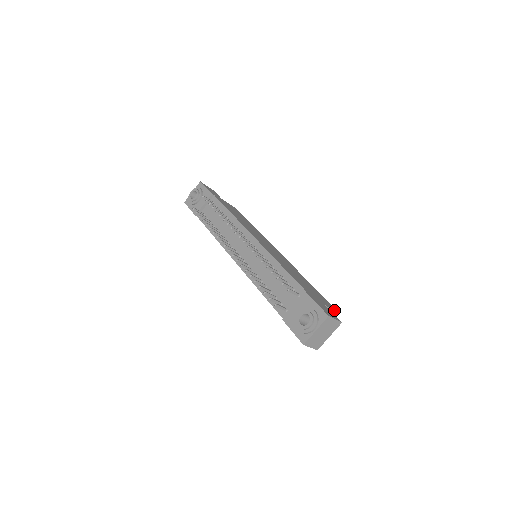
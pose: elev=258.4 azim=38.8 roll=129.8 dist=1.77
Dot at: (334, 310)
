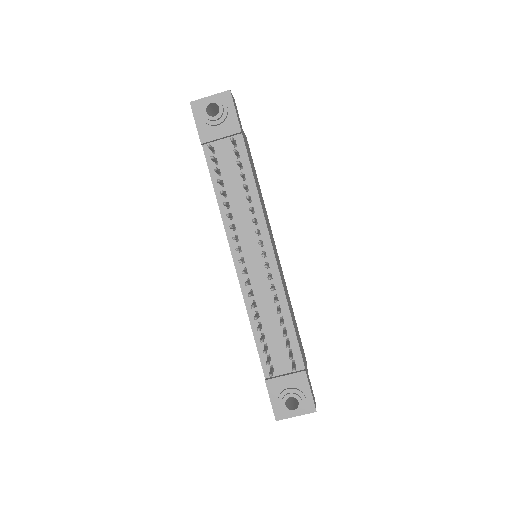
Dot at: occluded
